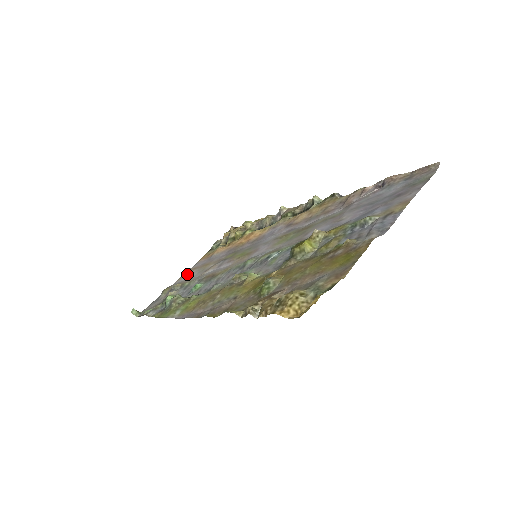
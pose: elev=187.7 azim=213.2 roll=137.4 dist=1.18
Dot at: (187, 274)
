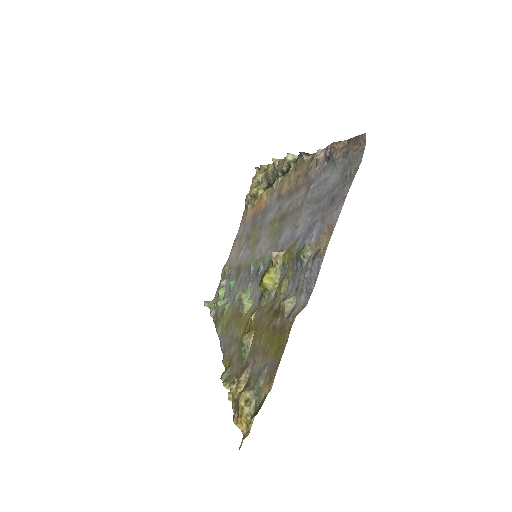
Dot at: (233, 247)
